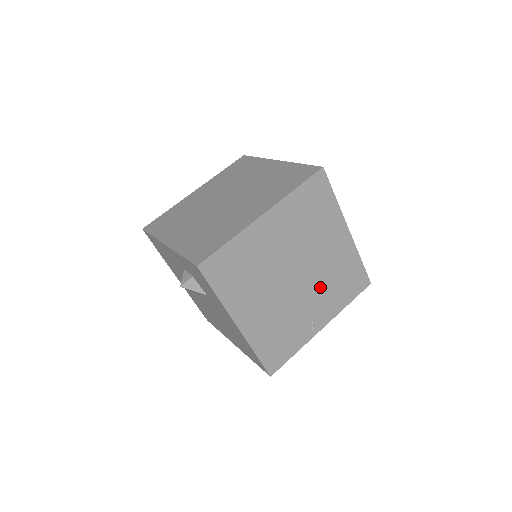
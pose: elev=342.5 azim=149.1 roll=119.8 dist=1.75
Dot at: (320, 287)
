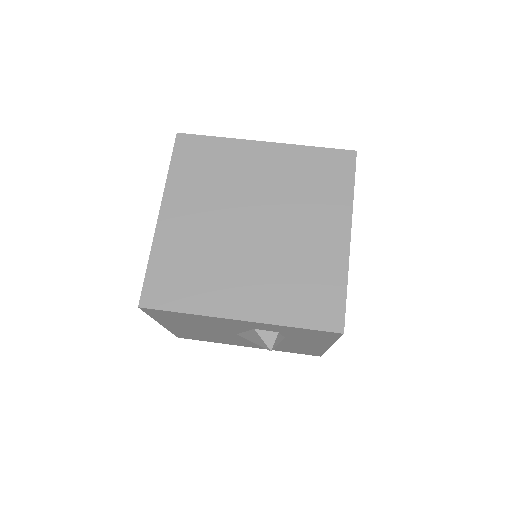
Dot at: occluded
